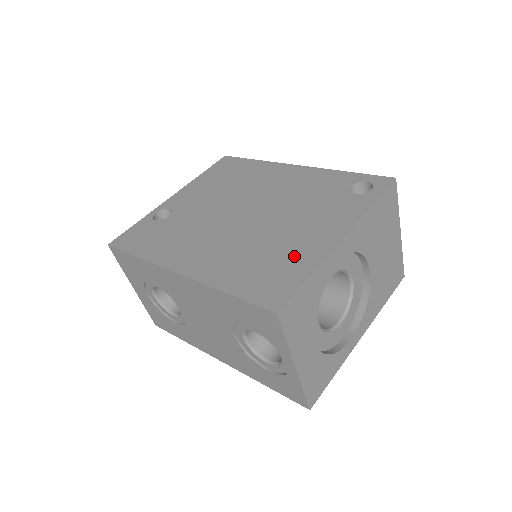
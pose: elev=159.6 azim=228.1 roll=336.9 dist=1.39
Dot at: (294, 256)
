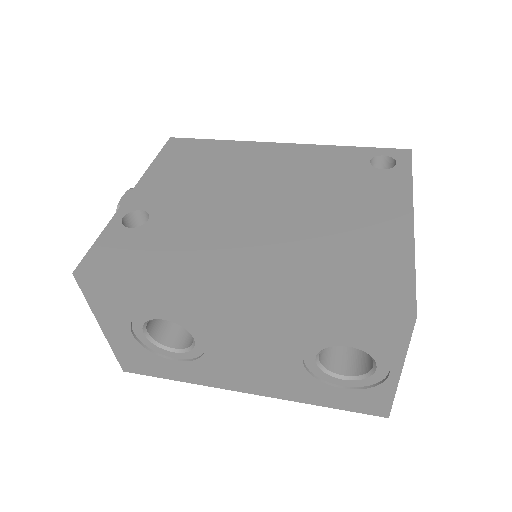
Dot at: (375, 246)
